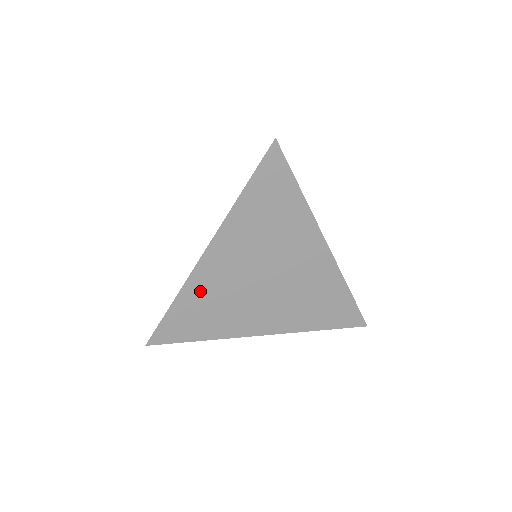
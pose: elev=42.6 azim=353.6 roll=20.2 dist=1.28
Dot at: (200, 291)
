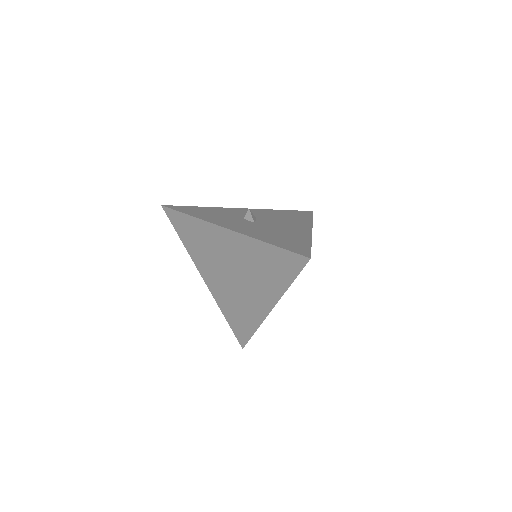
Dot at: occluded
